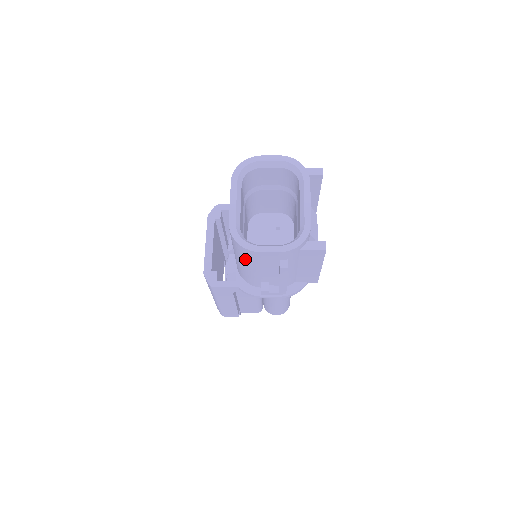
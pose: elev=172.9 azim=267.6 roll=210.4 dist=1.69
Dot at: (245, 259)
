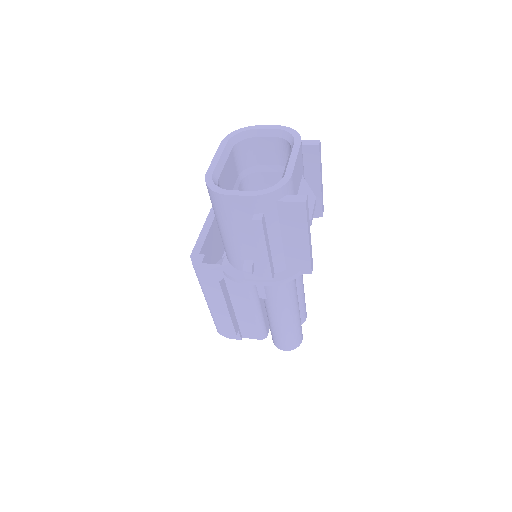
Dot at: (220, 215)
